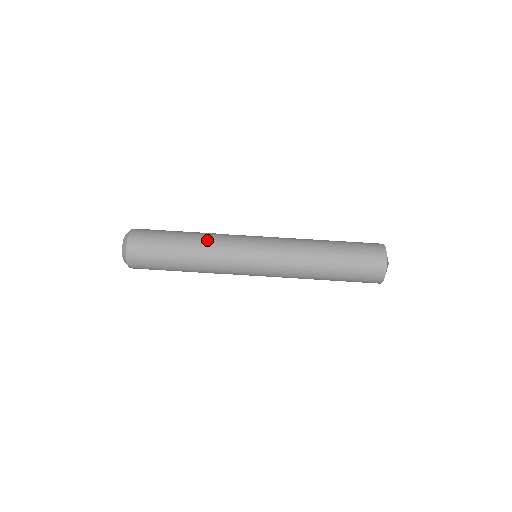
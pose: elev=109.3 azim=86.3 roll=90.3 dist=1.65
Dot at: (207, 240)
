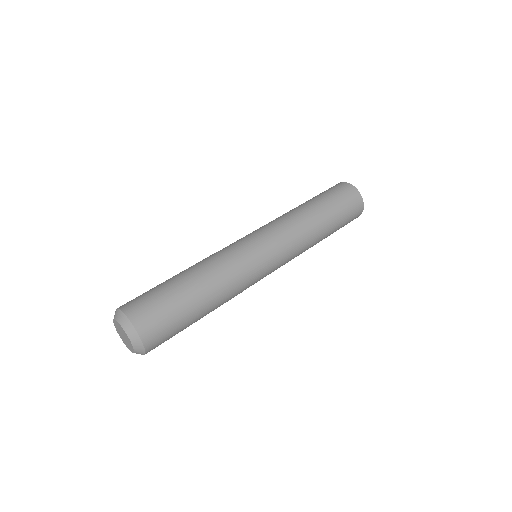
Dot at: (201, 261)
